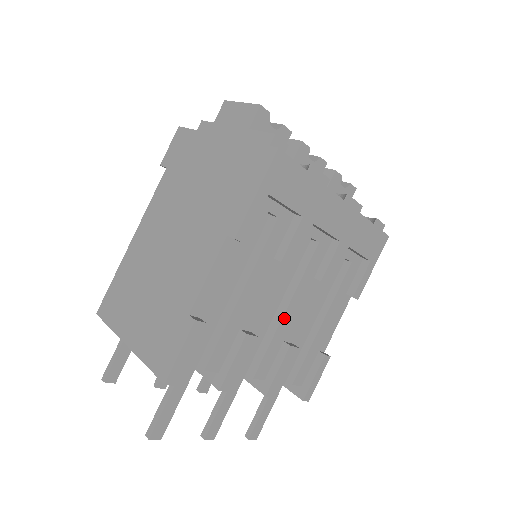
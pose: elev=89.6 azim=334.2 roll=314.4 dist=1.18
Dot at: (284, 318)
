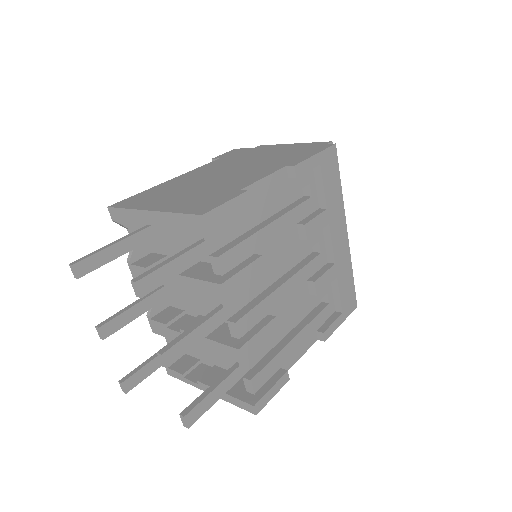
Dot at: (278, 290)
